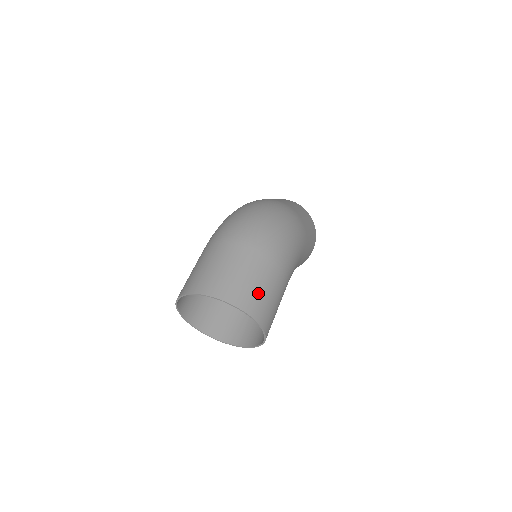
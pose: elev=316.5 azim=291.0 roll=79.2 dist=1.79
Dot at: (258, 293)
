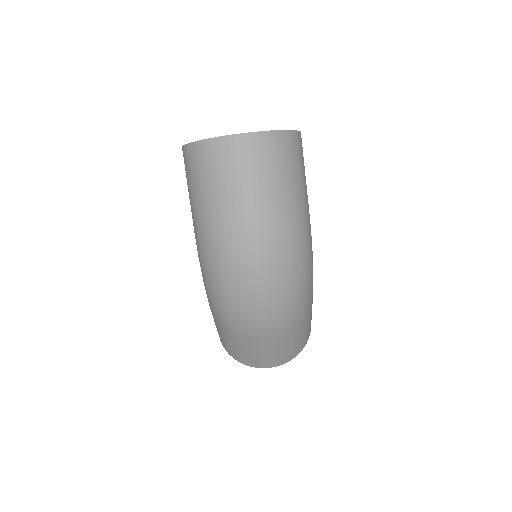
Dot at: (302, 340)
